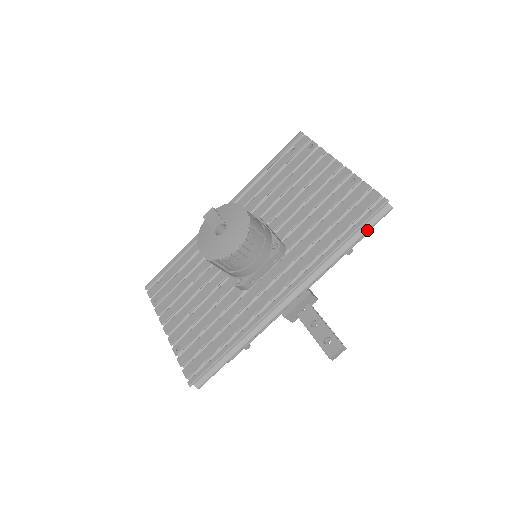
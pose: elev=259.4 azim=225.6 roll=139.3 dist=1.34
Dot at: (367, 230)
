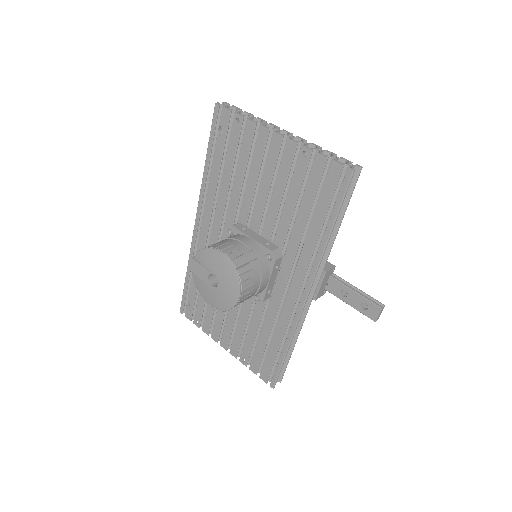
Dot at: (348, 202)
